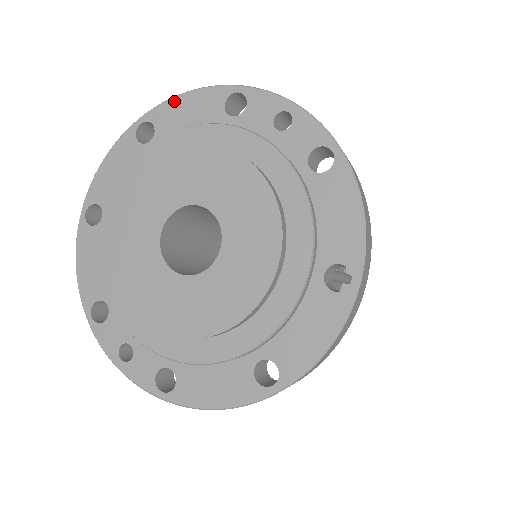
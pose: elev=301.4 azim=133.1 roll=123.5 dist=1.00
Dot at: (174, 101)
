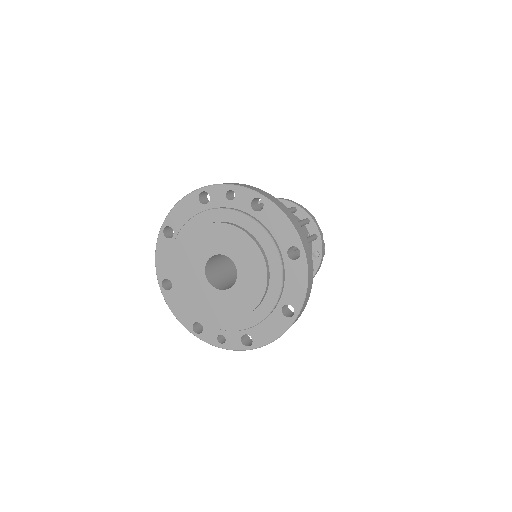
Dot at: (174, 210)
